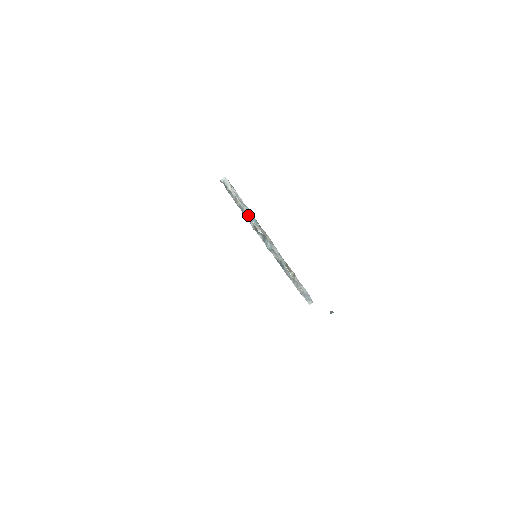
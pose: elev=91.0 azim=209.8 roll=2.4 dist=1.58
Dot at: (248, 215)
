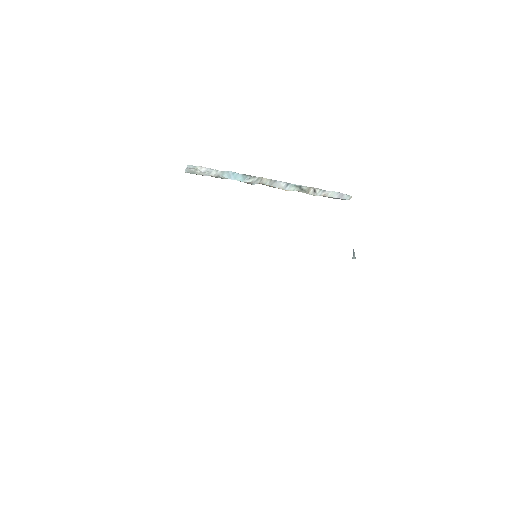
Dot at: occluded
